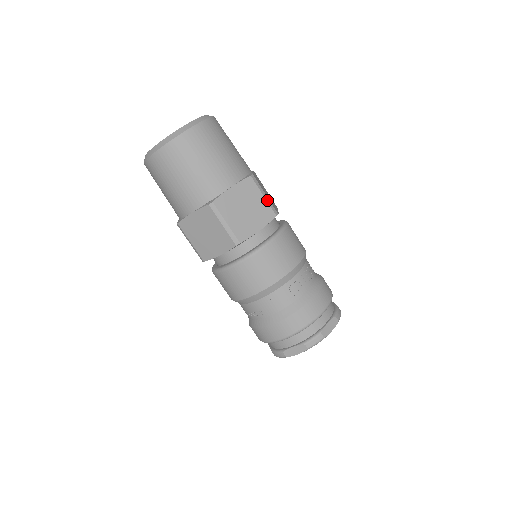
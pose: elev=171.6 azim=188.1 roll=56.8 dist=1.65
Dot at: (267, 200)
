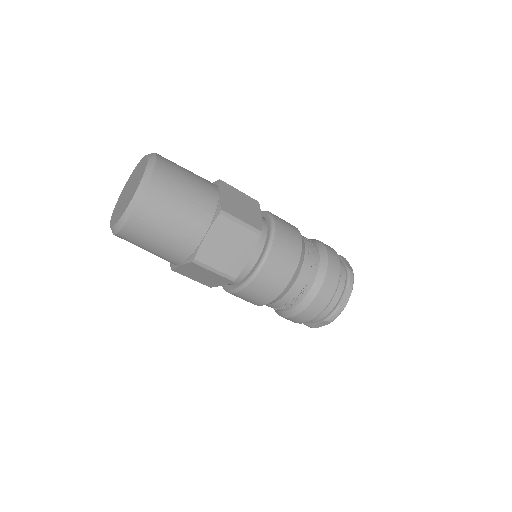
Dot at: (244, 193)
